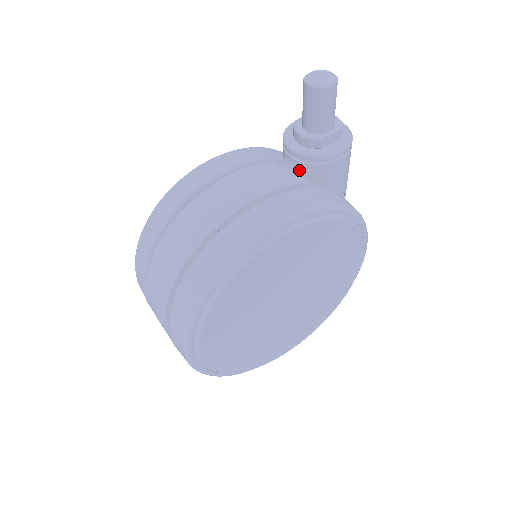
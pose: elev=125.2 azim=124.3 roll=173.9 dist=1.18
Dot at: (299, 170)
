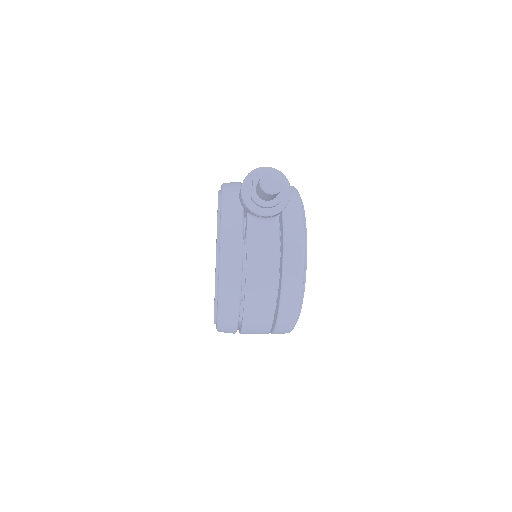
Dot at: (273, 217)
